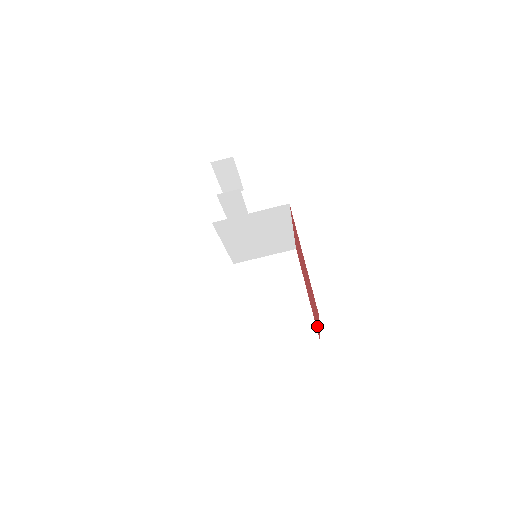
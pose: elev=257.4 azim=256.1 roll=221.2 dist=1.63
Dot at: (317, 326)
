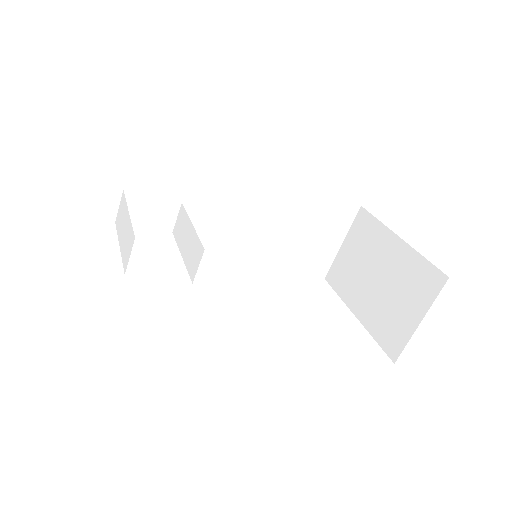
Dot at: occluded
